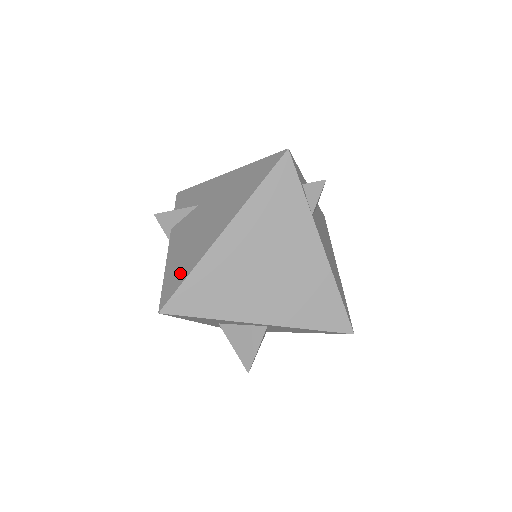
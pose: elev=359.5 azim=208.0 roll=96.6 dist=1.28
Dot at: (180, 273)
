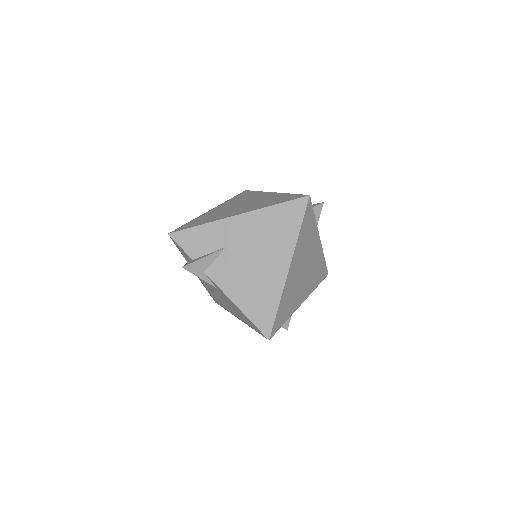
Dot at: (266, 308)
